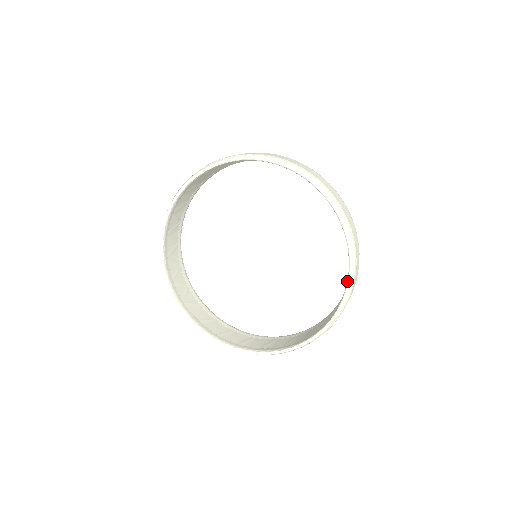
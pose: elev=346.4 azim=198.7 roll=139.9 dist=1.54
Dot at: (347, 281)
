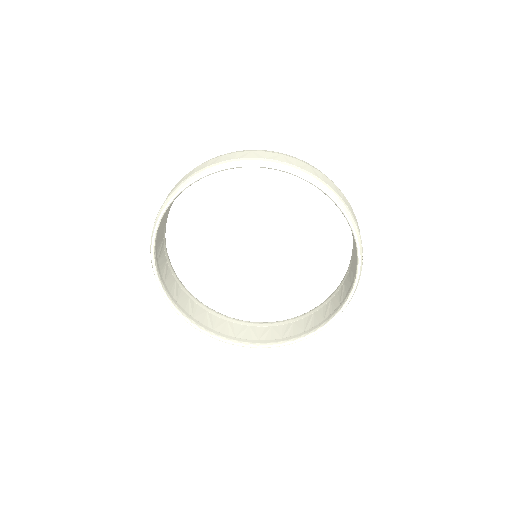
Dot at: (308, 335)
